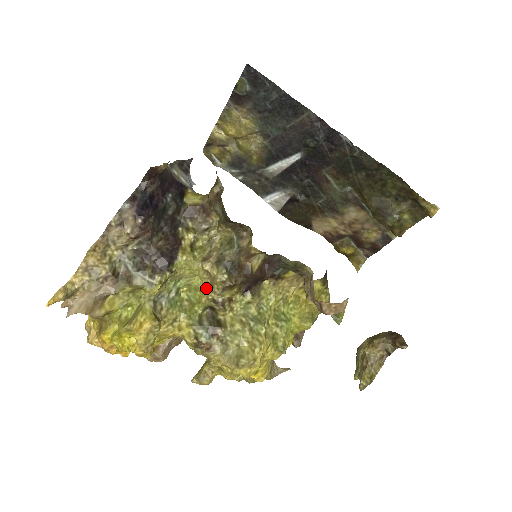
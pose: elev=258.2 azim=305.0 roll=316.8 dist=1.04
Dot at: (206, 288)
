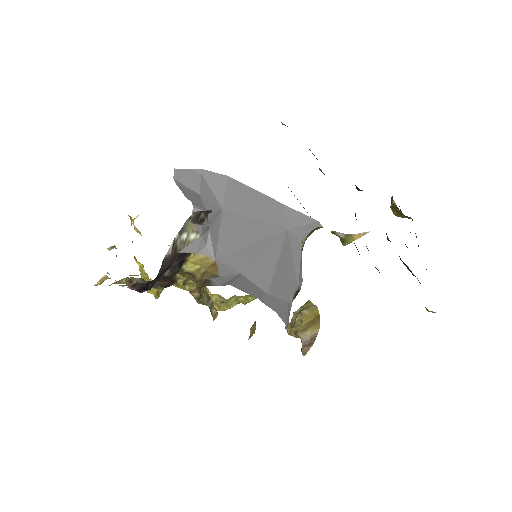
Dot at: occluded
